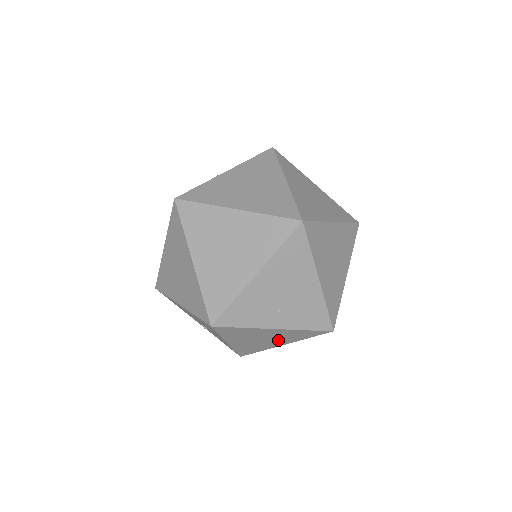
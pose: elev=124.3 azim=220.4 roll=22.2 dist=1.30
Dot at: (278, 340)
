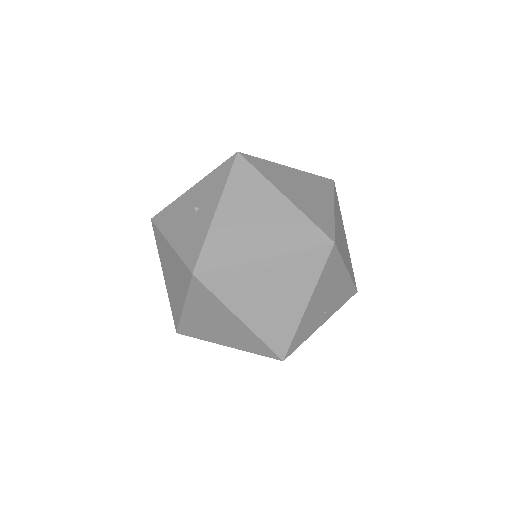
Dot at: occluded
